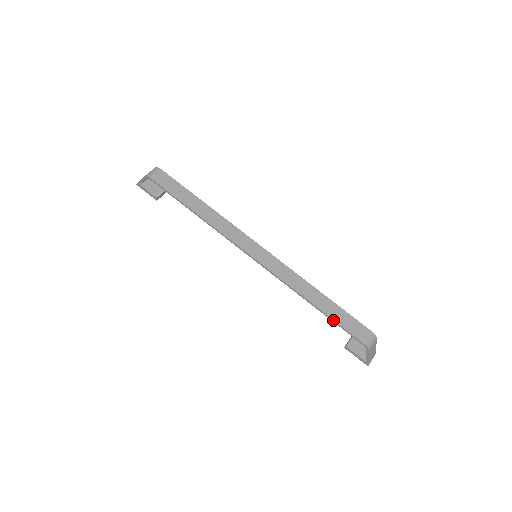
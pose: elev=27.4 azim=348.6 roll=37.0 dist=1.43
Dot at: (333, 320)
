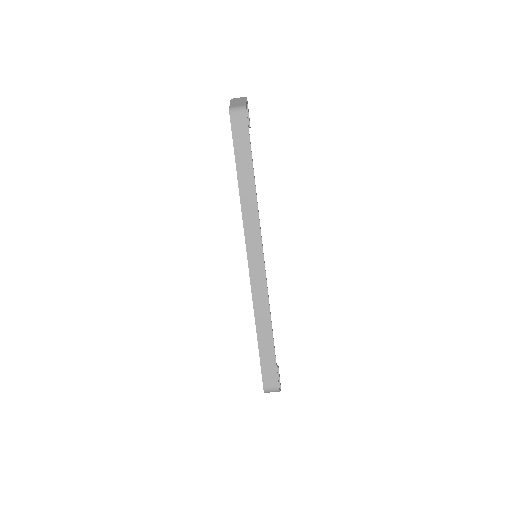
Dot at: (259, 354)
